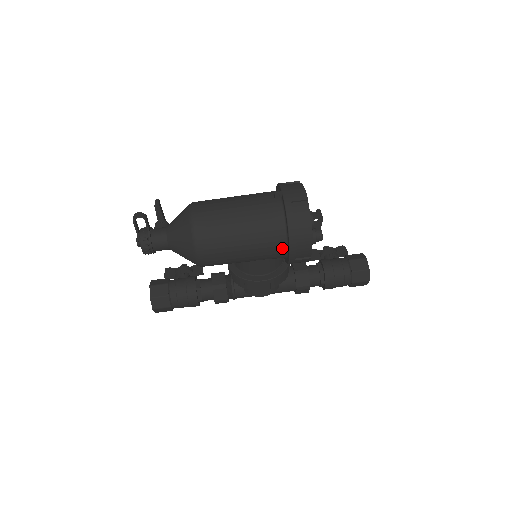
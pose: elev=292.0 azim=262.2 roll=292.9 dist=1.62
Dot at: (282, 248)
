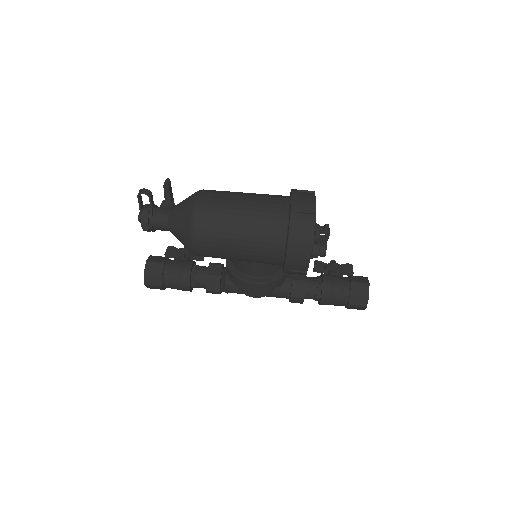
Dot at: (279, 256)
